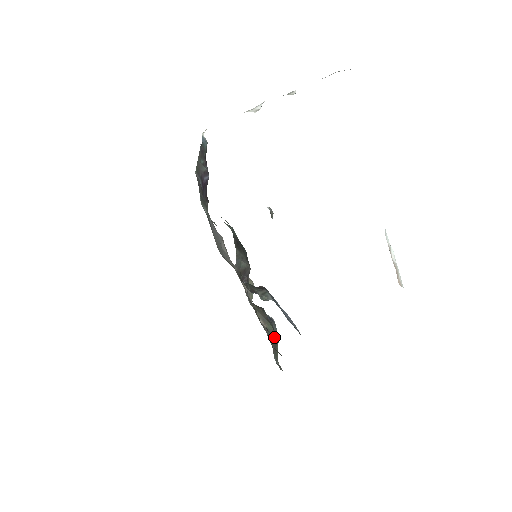
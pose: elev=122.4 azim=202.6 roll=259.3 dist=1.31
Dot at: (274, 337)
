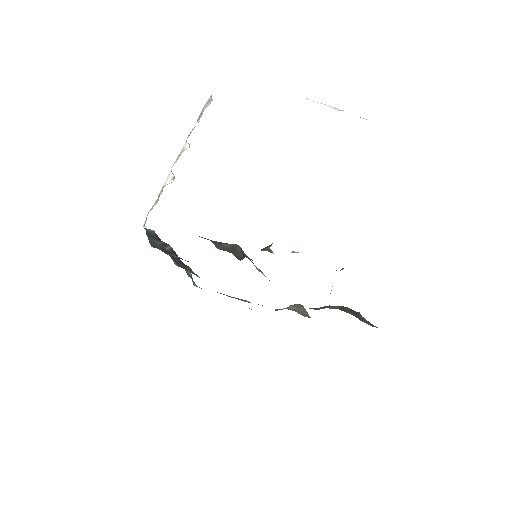
Dot at: (347, 309)
